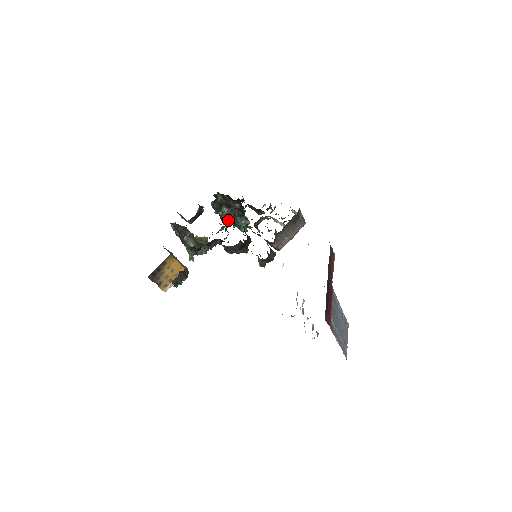
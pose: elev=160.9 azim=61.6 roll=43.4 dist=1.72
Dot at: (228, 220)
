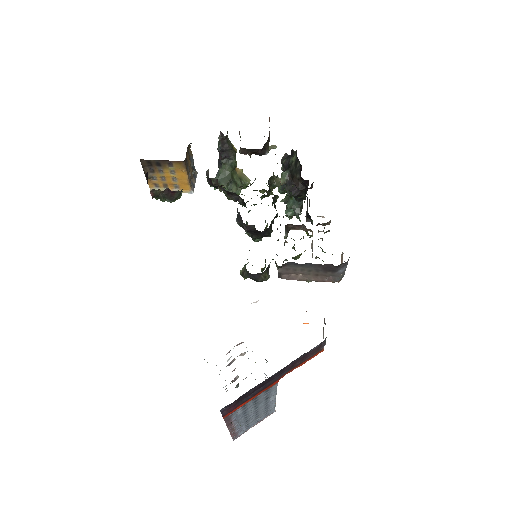
Dot at: occluded
